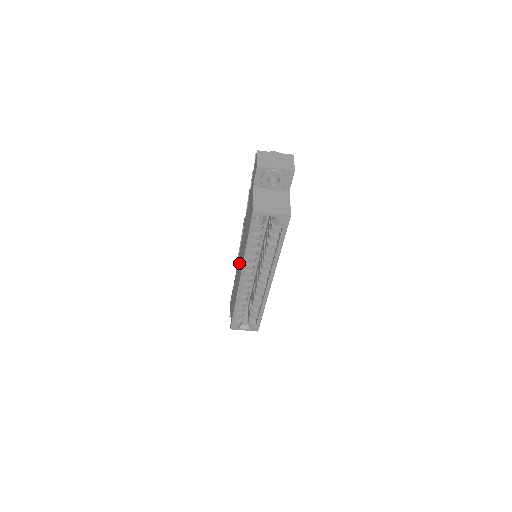
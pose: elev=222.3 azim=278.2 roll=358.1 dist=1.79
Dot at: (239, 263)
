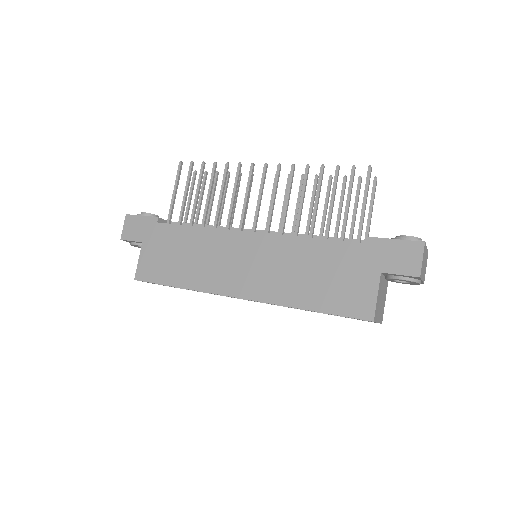
Dot at: (235, 257)
